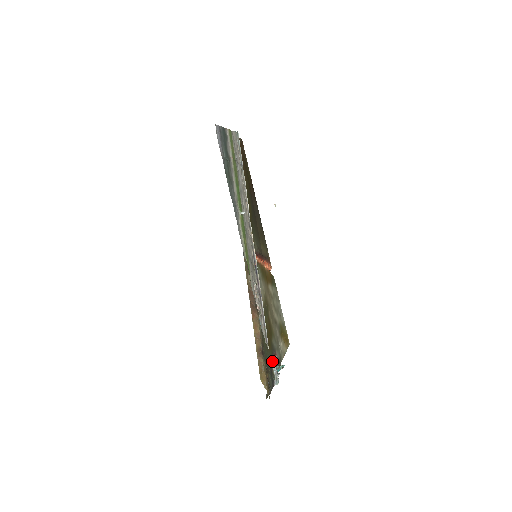
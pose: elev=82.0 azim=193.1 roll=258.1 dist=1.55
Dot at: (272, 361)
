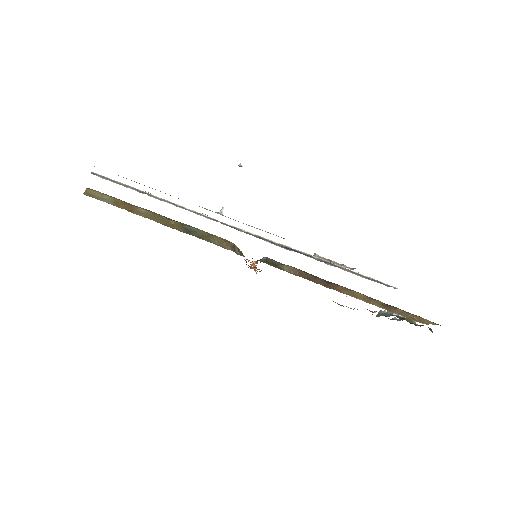
Dot at: occluded
